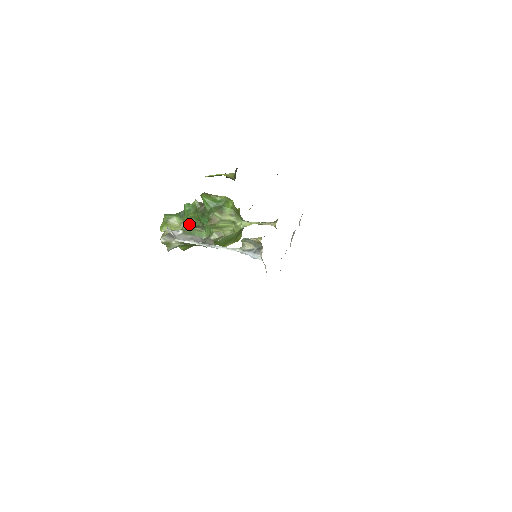
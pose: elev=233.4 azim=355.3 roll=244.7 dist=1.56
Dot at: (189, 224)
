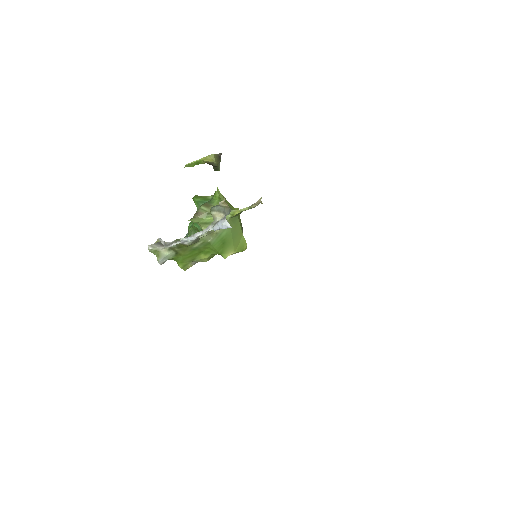
Dot at: occluded
